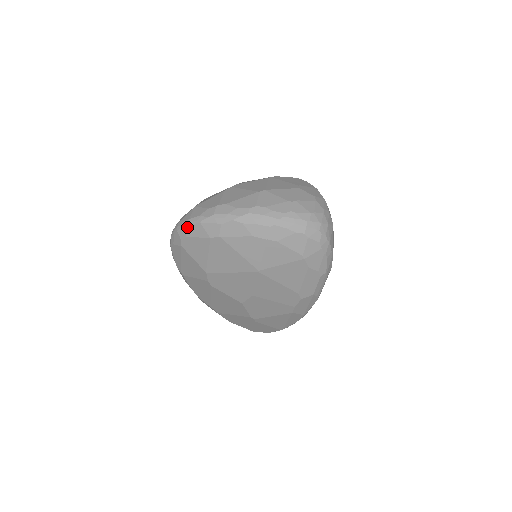
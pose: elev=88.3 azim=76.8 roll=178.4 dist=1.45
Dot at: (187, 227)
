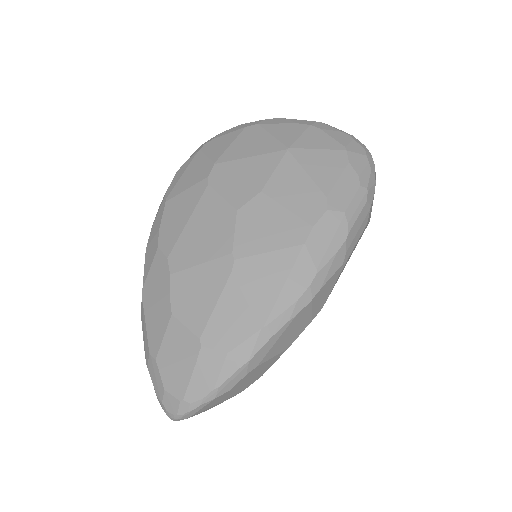
Dot at: (220, 133)
